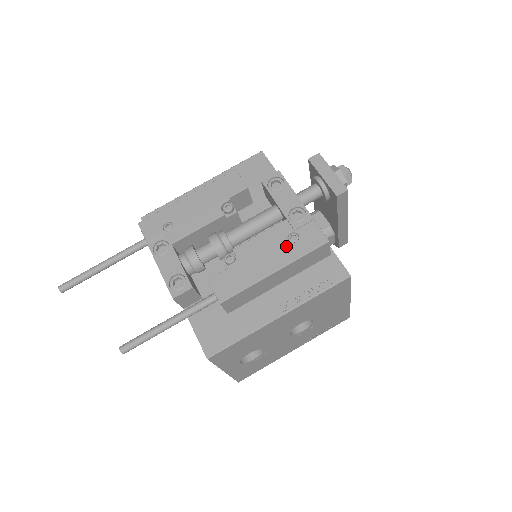
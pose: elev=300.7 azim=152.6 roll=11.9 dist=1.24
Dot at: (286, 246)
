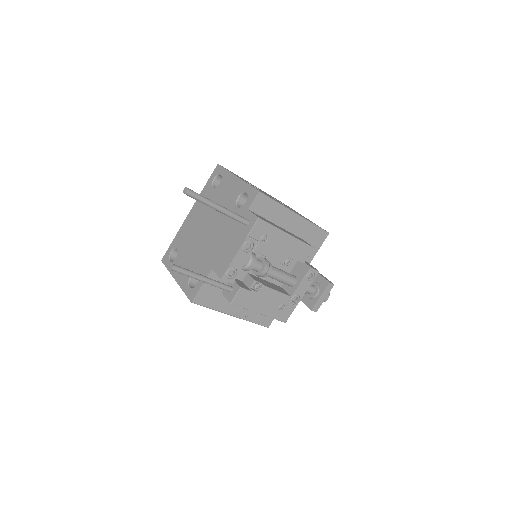
Dot at: (276, 308)
